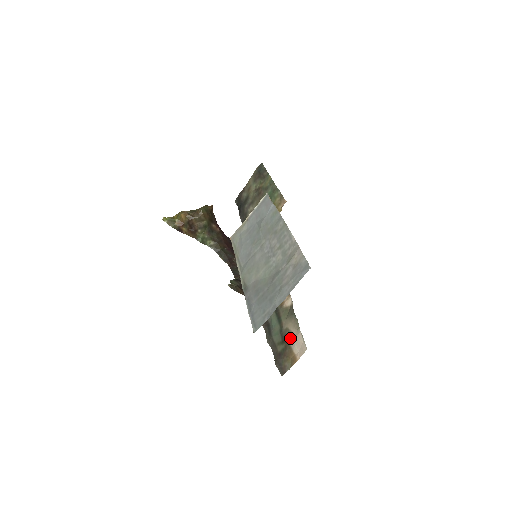
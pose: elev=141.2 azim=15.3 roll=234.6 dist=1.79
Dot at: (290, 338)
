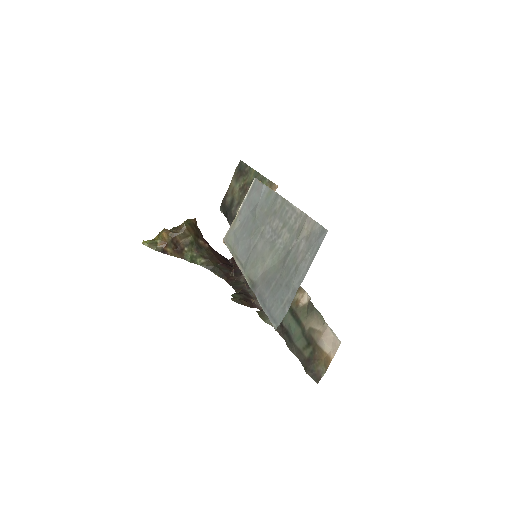
Dot at: (317, 337)
